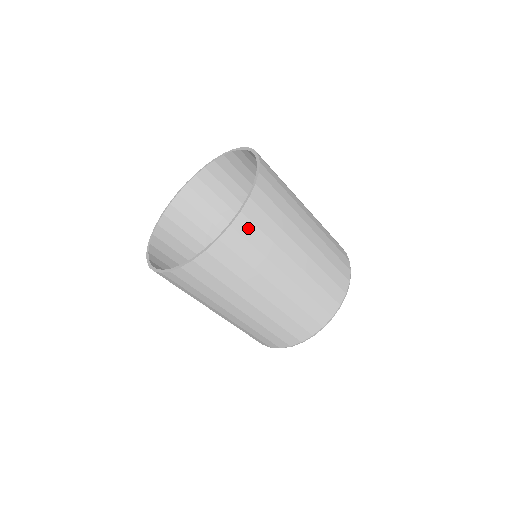
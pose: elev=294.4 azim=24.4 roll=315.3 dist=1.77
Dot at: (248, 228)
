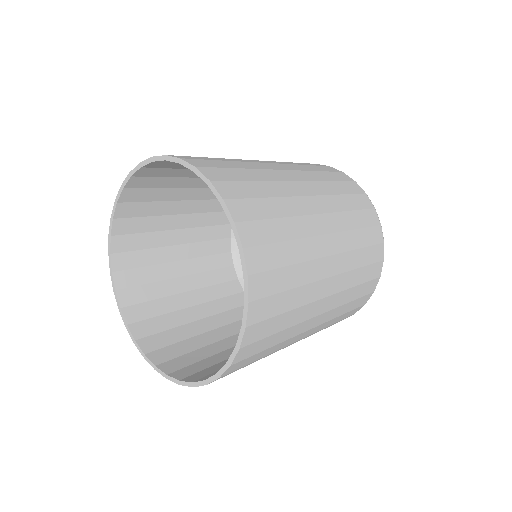
Dot at: (254, 348)
